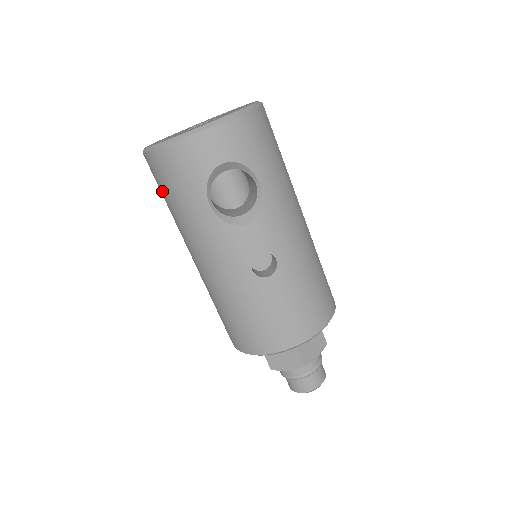
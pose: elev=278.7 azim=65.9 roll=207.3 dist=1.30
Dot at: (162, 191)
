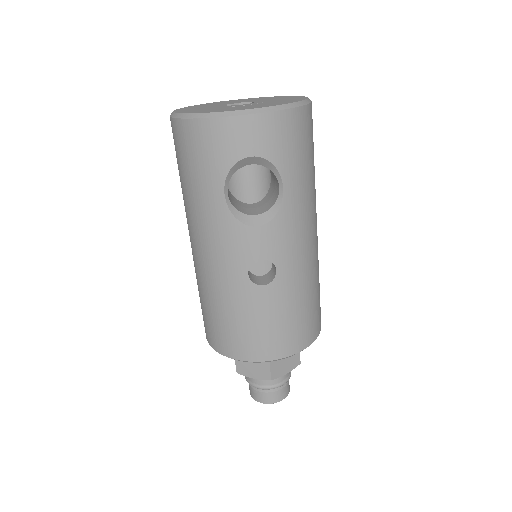
Dot at: (179, 163)
